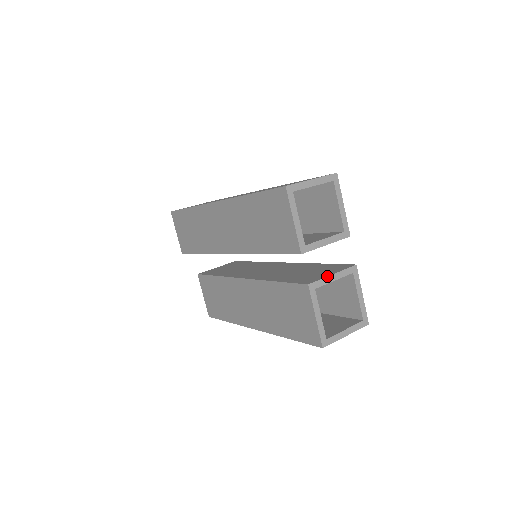
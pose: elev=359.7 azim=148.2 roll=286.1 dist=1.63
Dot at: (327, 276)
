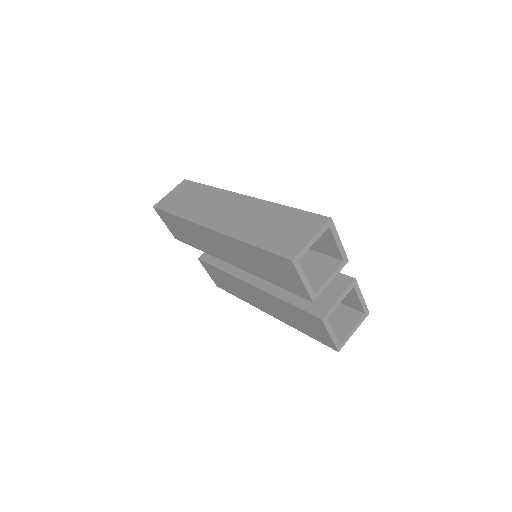
Dot at: (335, 303)
